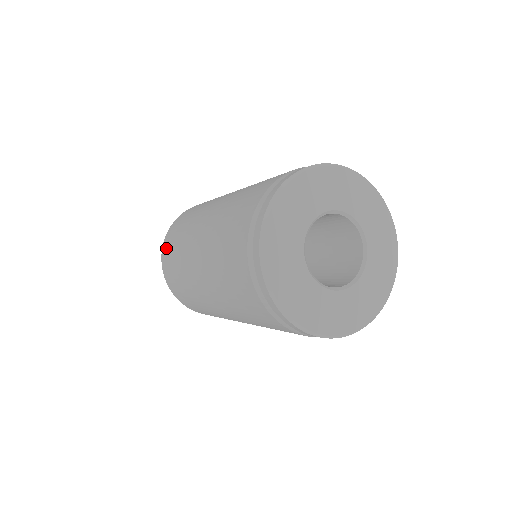
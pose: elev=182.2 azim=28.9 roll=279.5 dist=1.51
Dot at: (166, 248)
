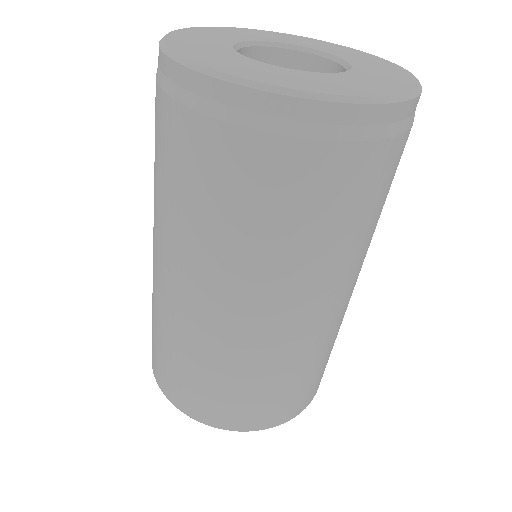
Dot at: occluded
